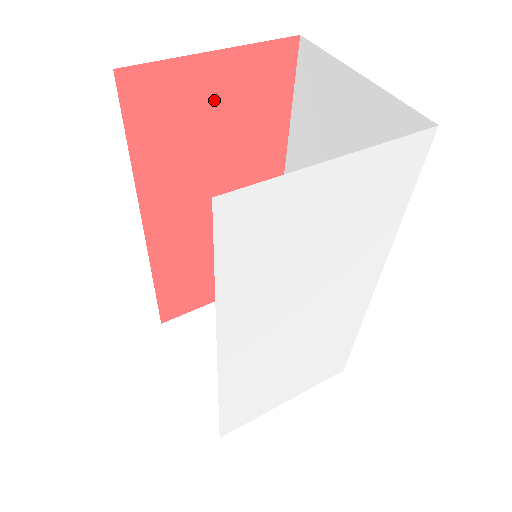
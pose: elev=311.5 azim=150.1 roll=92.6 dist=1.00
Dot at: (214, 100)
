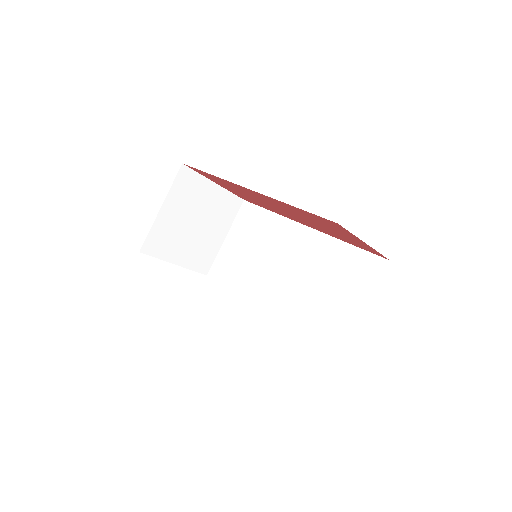
Dot at: (341, 233)
